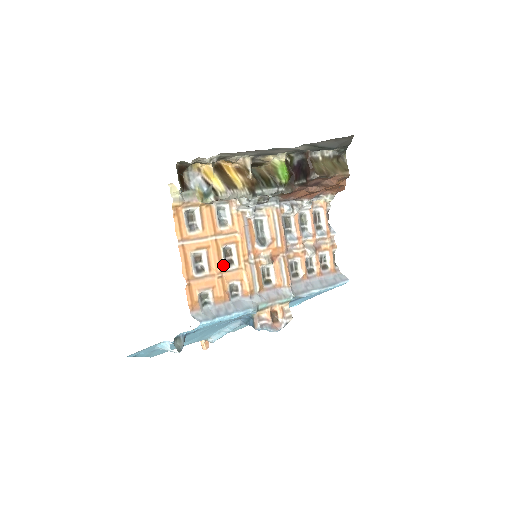
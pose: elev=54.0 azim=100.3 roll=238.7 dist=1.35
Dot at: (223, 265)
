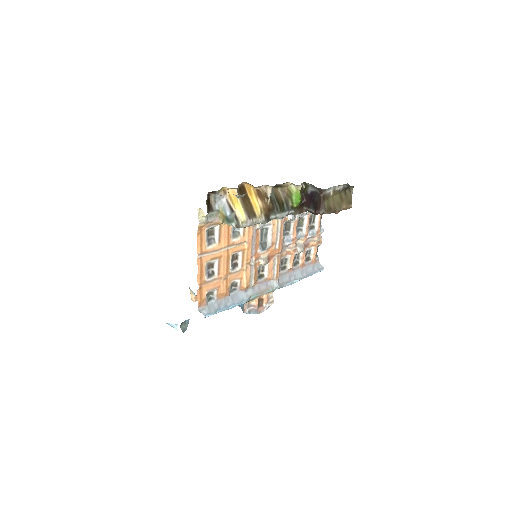
Dot at: (229, 269)
